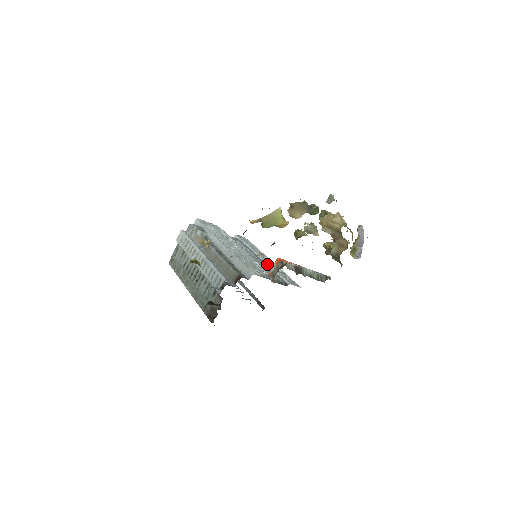
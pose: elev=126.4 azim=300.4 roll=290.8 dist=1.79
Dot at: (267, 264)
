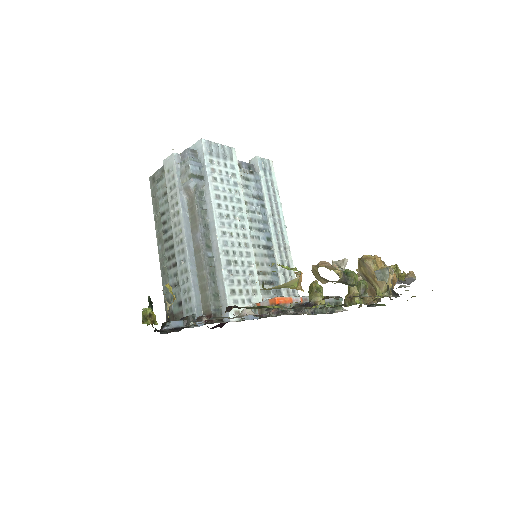
Dot at: (273, 246)
